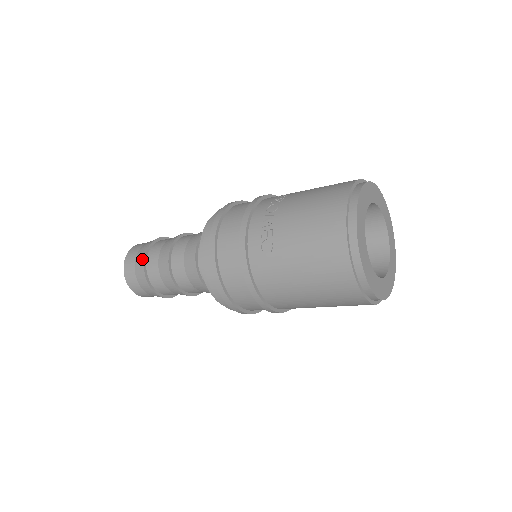
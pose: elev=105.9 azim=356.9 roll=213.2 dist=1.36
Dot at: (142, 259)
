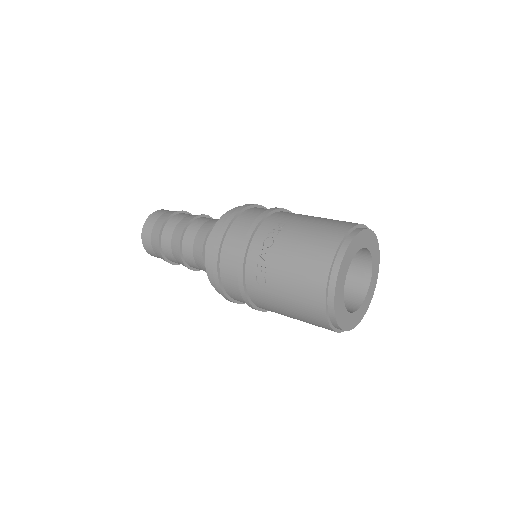
Dot at: (157, 238)
